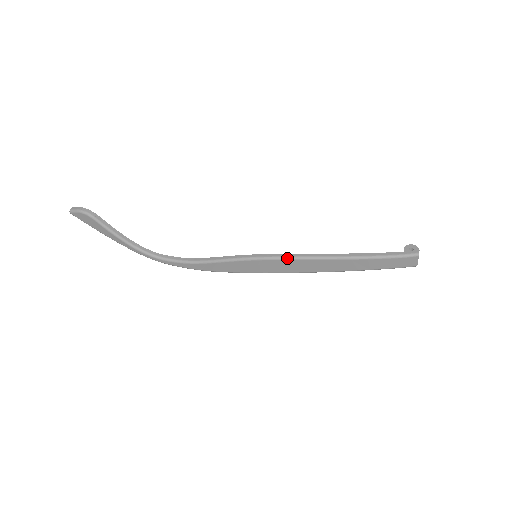
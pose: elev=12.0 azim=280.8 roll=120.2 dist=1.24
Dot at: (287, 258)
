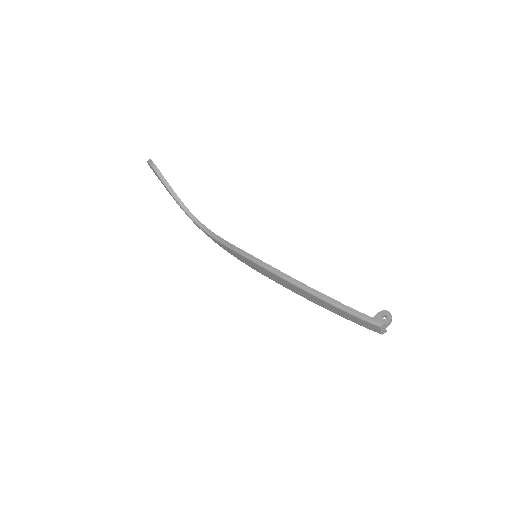
Dot at: (271, 271)
